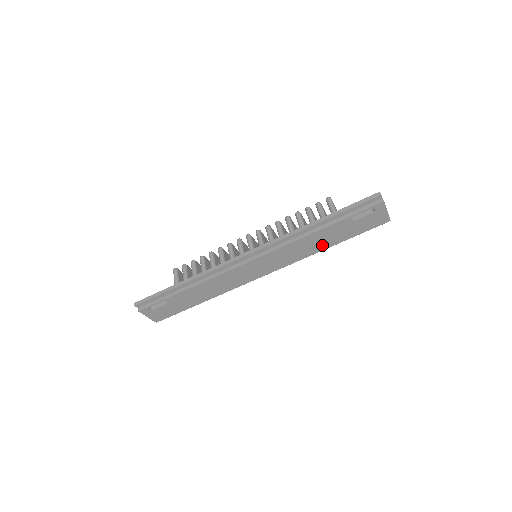
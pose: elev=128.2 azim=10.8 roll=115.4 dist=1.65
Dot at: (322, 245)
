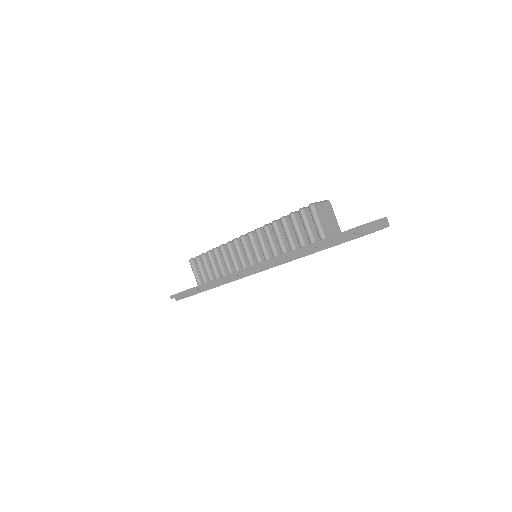
Dot at: occluded
